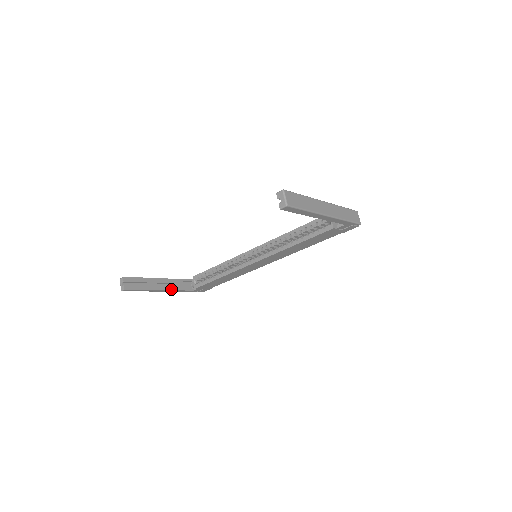
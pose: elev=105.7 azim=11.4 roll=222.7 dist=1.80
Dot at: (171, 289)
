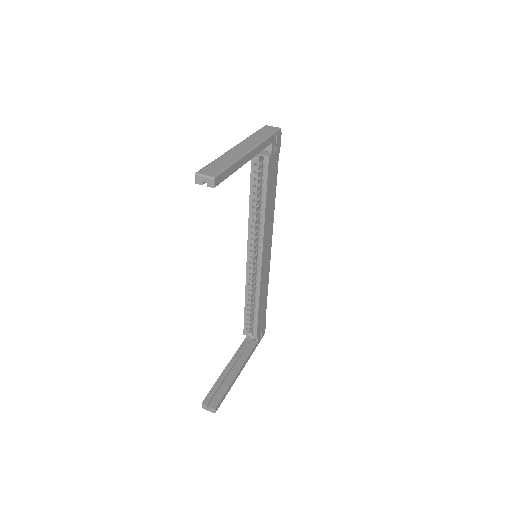
Dot at: (243, 363)
